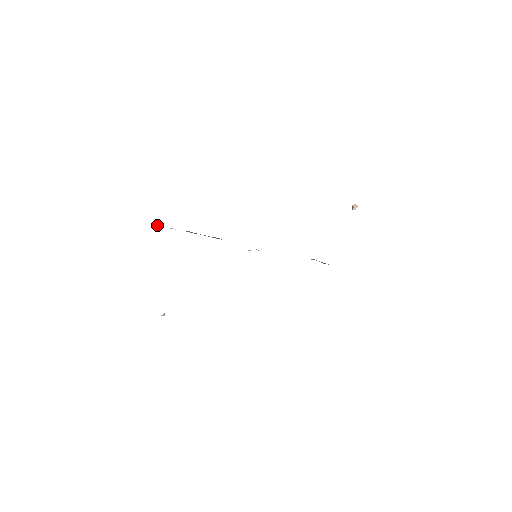
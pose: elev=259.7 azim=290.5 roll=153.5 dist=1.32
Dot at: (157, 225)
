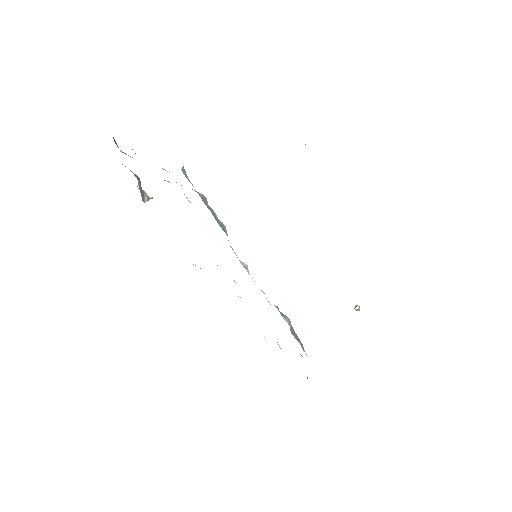
Dot at: (182, 171)
